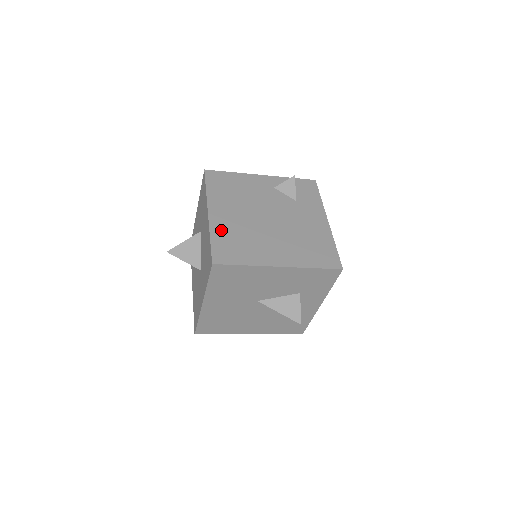
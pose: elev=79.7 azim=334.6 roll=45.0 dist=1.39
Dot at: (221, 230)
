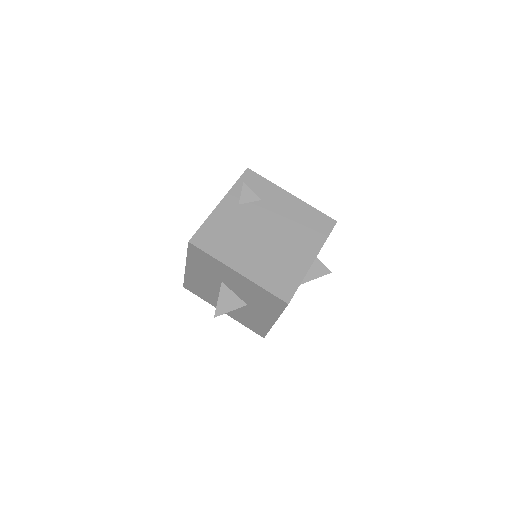
Dot at: (261, 276)
